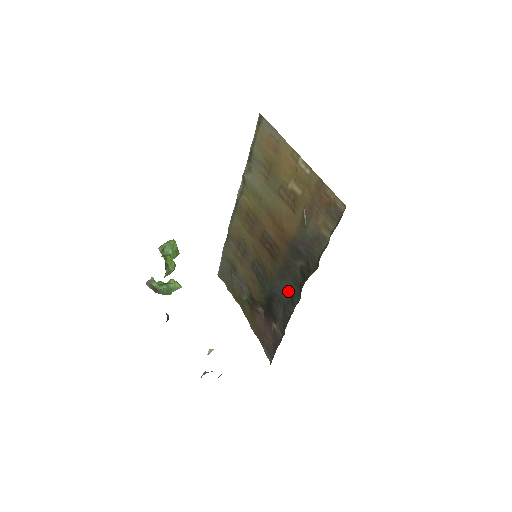
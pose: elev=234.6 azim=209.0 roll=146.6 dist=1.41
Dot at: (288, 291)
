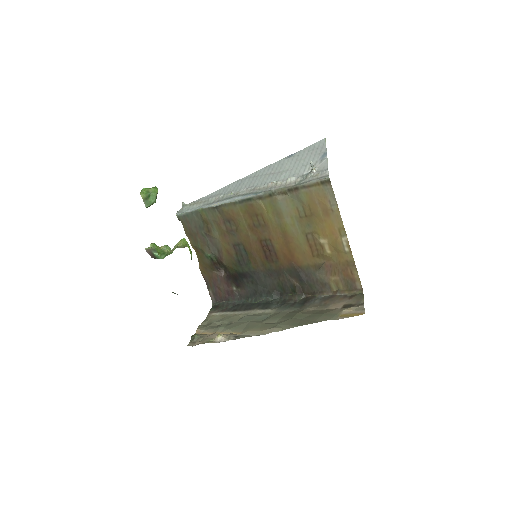
Dot at: (269, 285)
